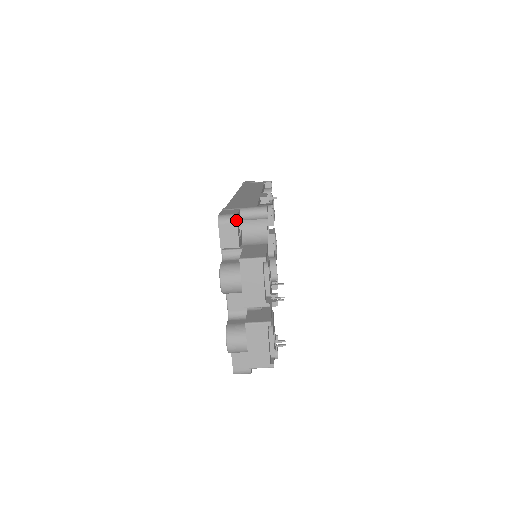
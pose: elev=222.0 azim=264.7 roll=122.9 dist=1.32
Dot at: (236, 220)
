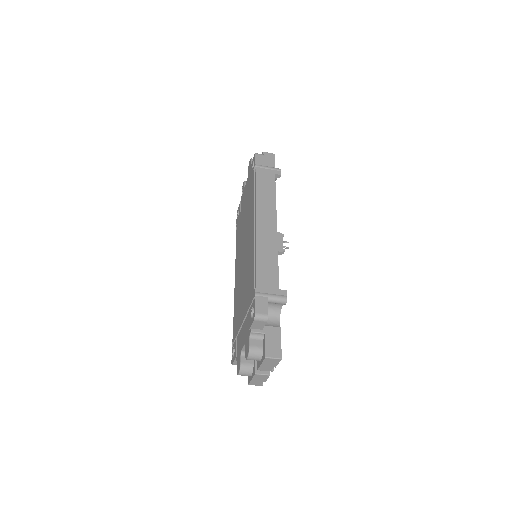
Dot at: occluded
